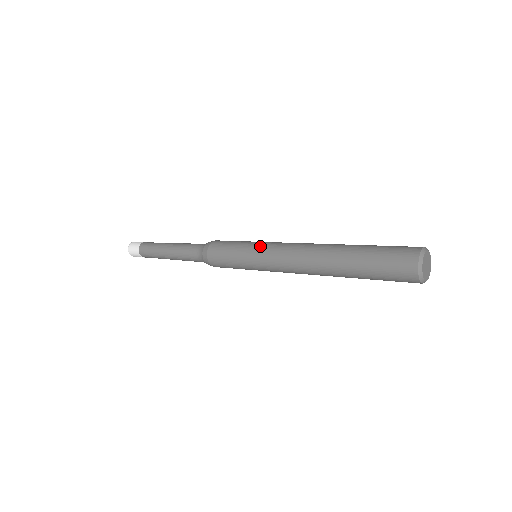
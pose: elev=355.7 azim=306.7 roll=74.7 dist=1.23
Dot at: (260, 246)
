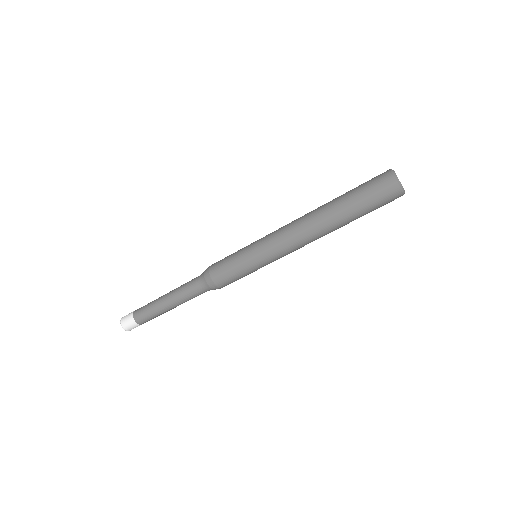
Dot at: occluded
